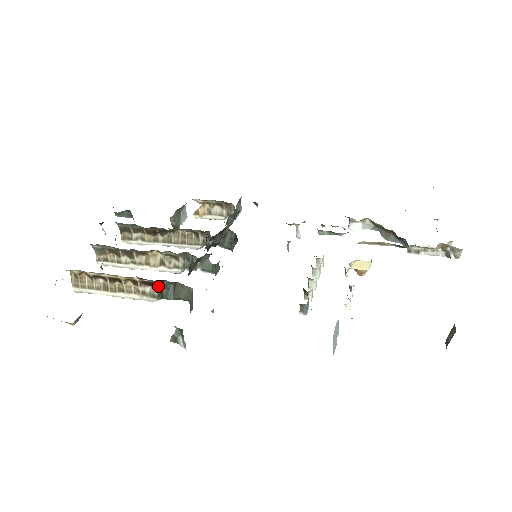
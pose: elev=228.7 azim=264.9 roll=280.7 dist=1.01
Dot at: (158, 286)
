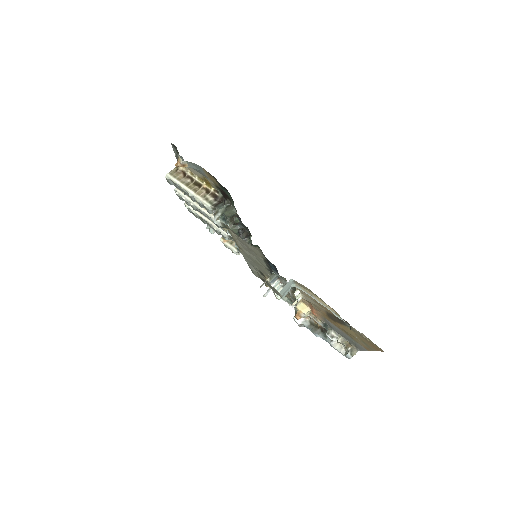
Dot at: (218, 201)
